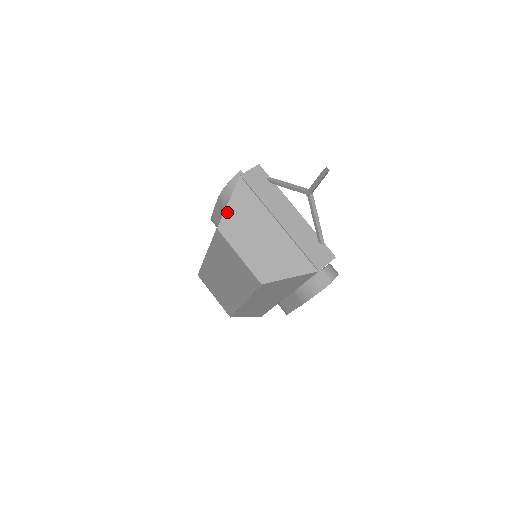
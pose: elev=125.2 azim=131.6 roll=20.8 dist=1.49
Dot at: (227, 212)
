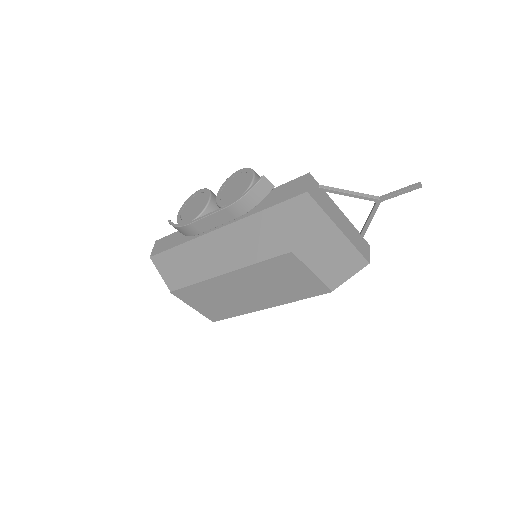
Dot at: (299, 233)
